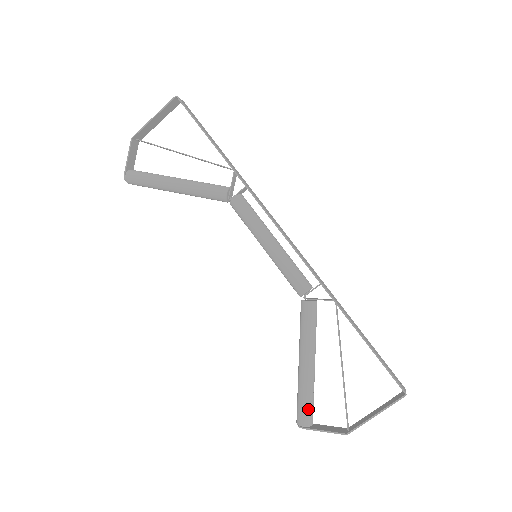
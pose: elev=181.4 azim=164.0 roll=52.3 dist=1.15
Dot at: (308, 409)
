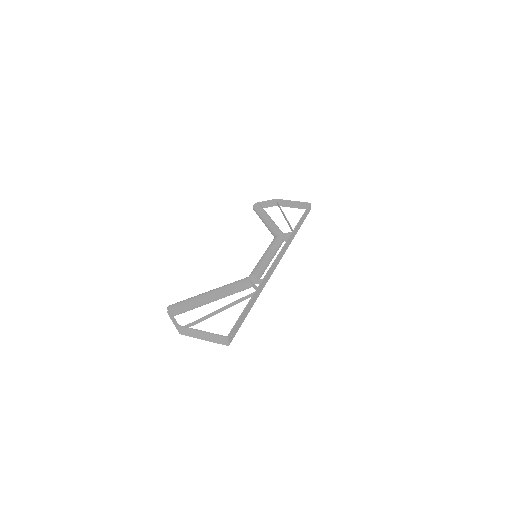
Dot at: (182, 305)
